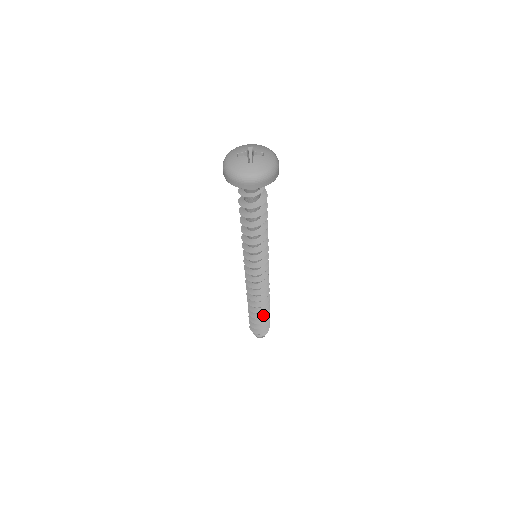
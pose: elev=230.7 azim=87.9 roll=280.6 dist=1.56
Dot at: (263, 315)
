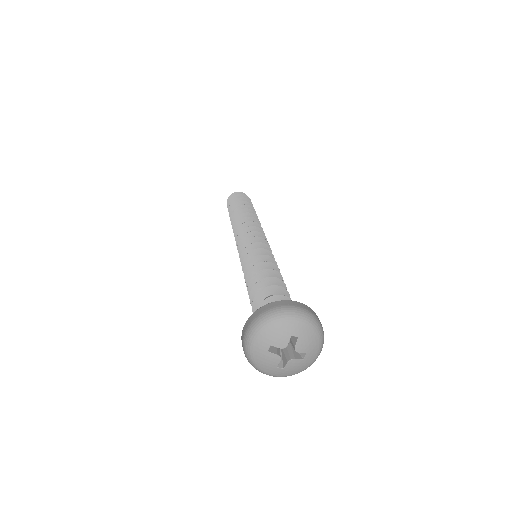
Dot at: occluded
